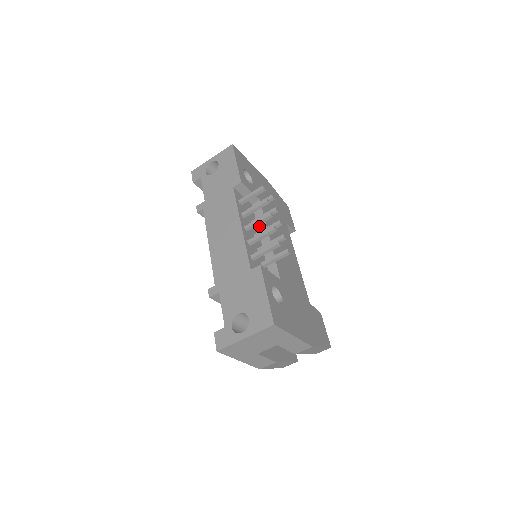
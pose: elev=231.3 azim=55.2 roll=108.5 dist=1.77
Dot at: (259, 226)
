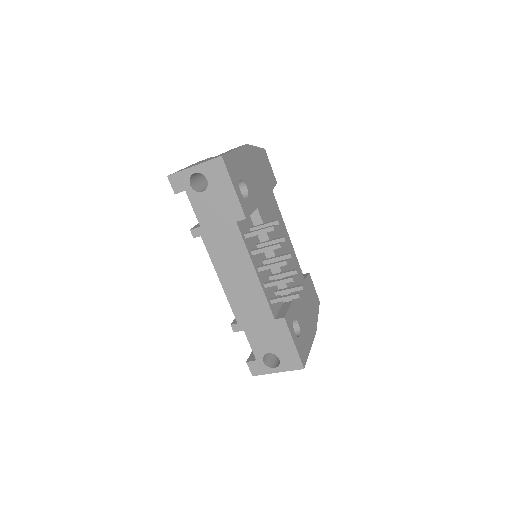
Dot at: (261, 241)
